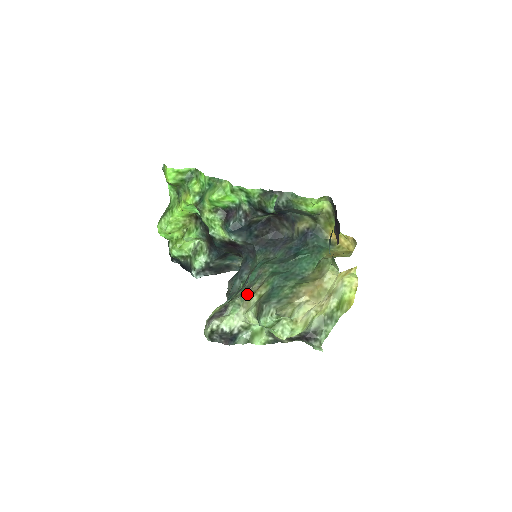
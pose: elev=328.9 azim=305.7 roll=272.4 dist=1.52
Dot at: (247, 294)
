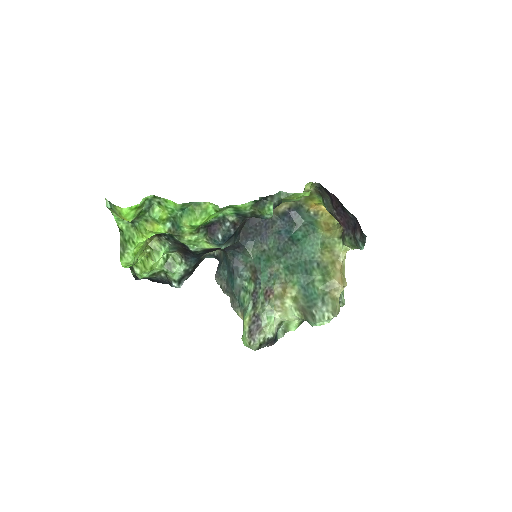
Dot at: (274, 298)
